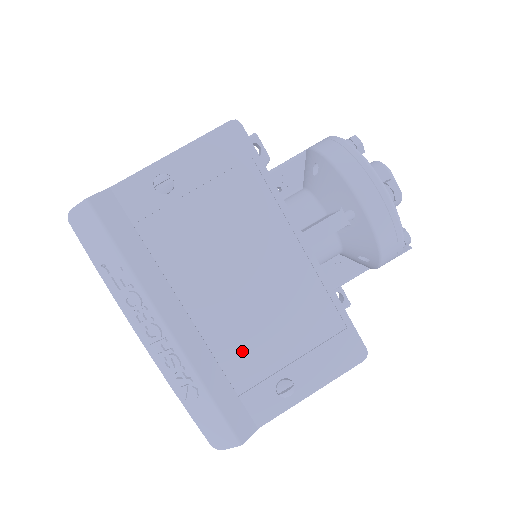
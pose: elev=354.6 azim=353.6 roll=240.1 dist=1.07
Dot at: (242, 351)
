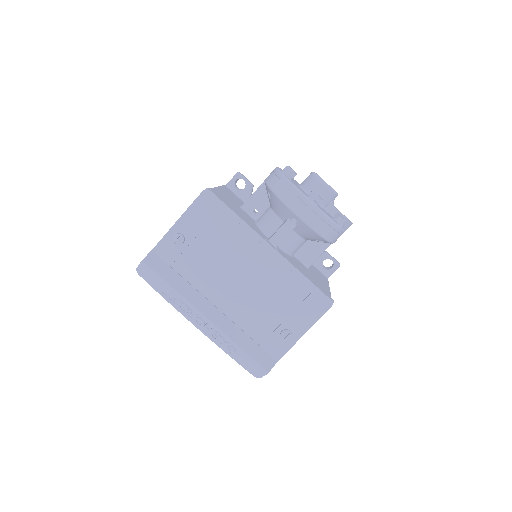
Dot at: (253, 320)
